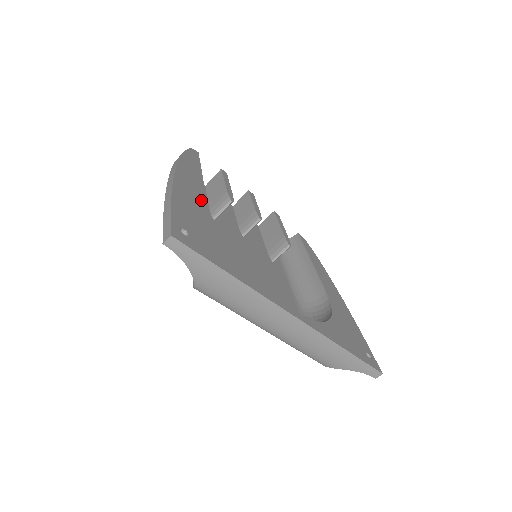
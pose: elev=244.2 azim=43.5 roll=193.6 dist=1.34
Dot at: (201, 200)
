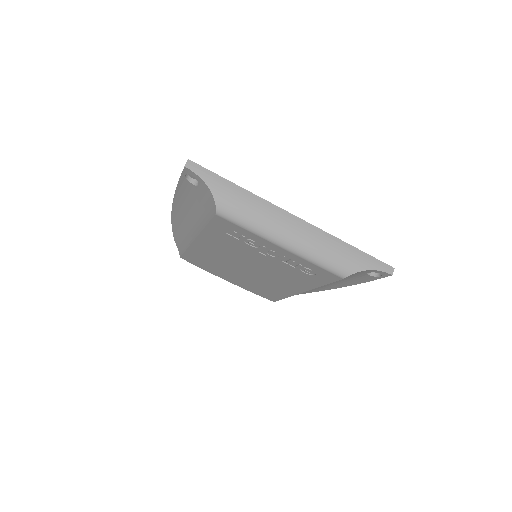
Dot at: occluded
